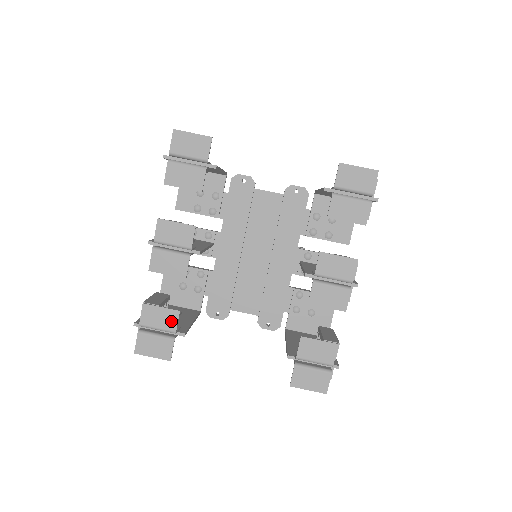
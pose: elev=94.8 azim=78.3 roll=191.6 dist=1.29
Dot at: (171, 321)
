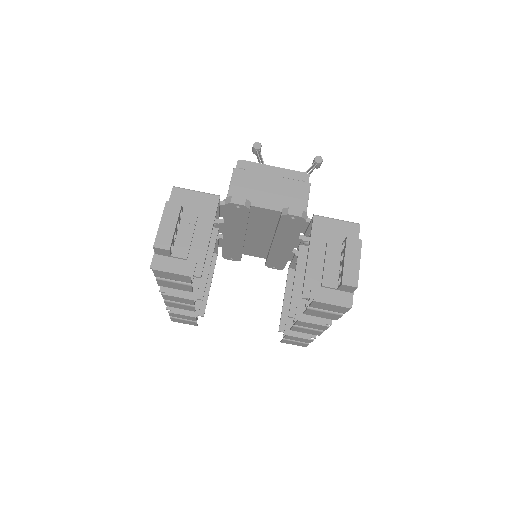
Dot at: (191, 319)
